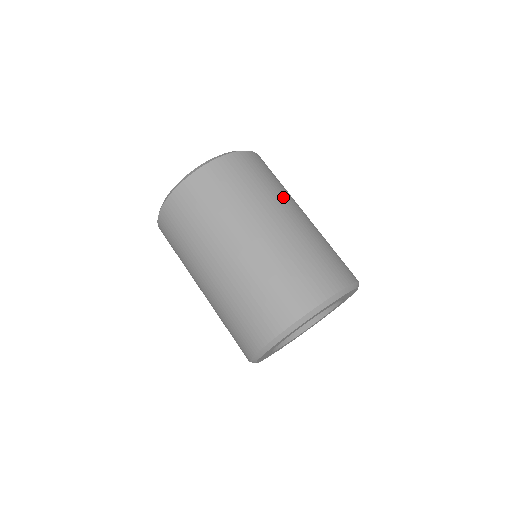
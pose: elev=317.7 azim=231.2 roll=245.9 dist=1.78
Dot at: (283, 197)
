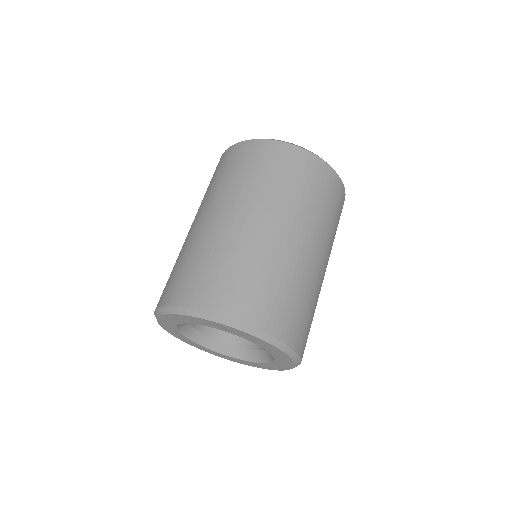
Dot at: (295, 211)
